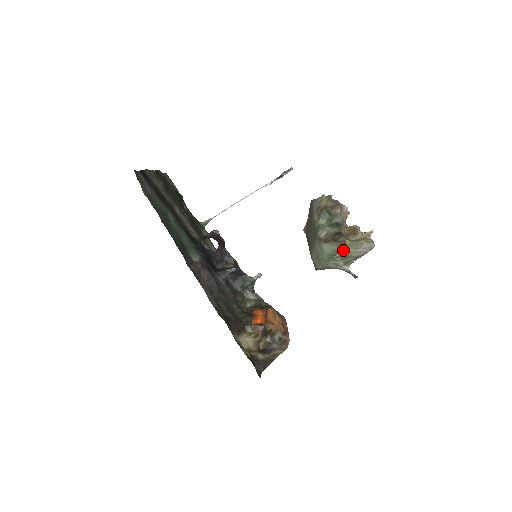
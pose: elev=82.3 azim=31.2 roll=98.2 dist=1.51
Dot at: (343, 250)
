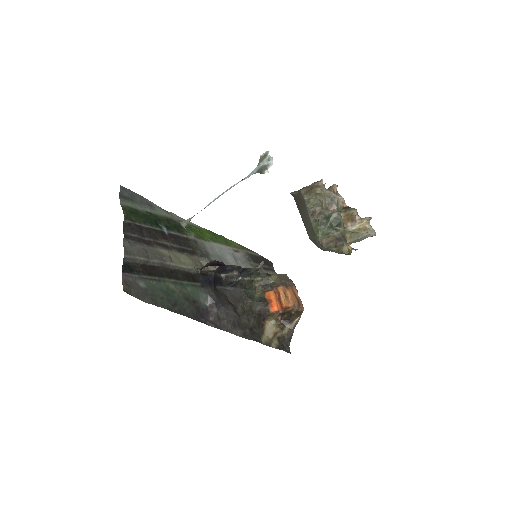
Dot at: (347, 254)
